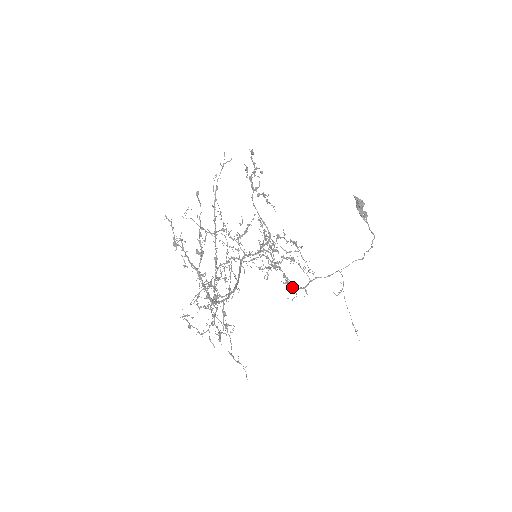
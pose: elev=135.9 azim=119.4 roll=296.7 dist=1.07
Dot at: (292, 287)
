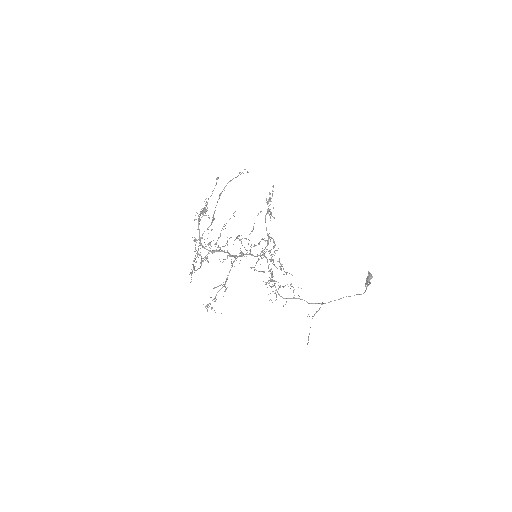
Dot at: occluded
